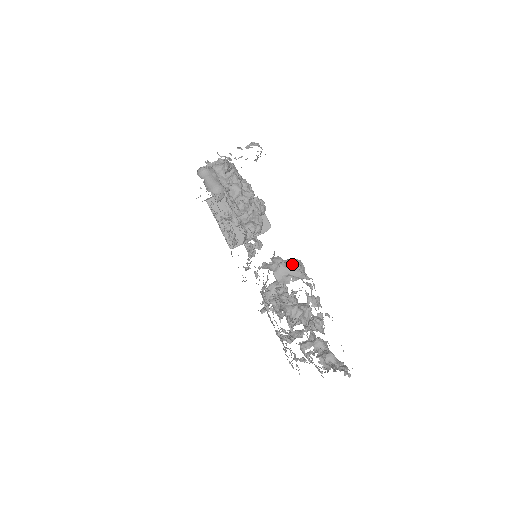
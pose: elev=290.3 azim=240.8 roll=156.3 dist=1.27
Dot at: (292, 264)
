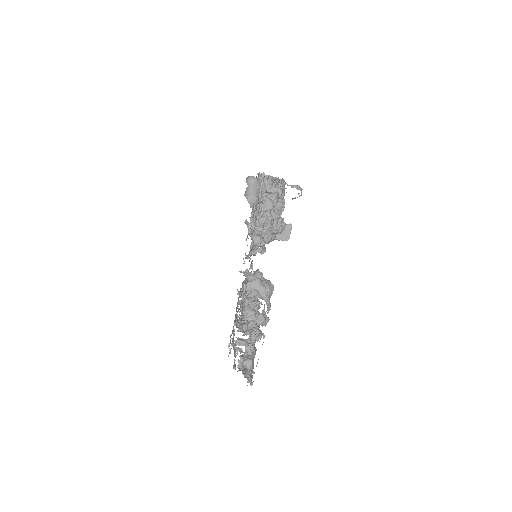
Dot at: (265, 285)
